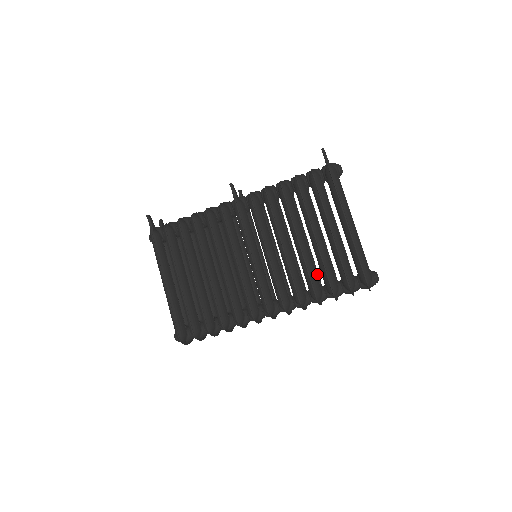
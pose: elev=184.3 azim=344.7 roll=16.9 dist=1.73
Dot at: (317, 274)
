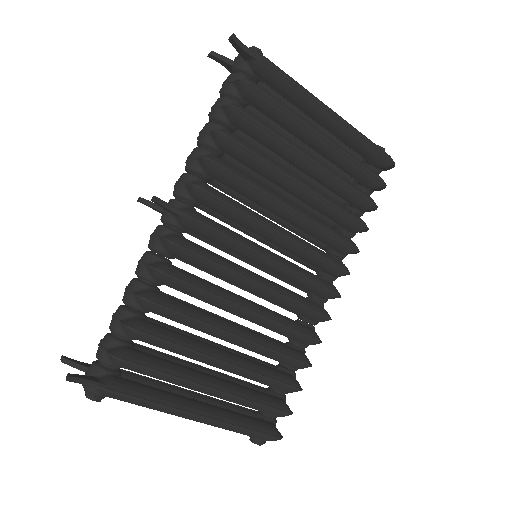
Dot at: occluded
